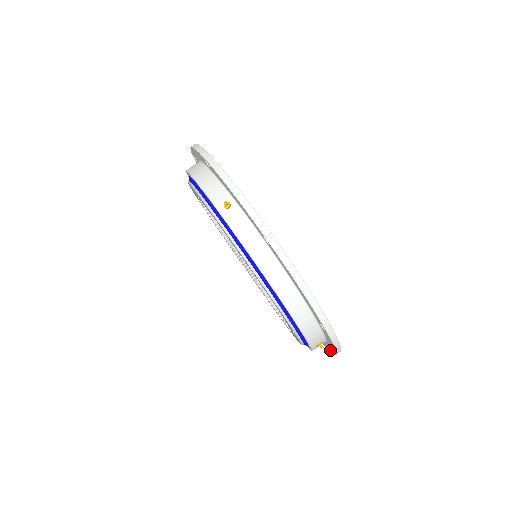
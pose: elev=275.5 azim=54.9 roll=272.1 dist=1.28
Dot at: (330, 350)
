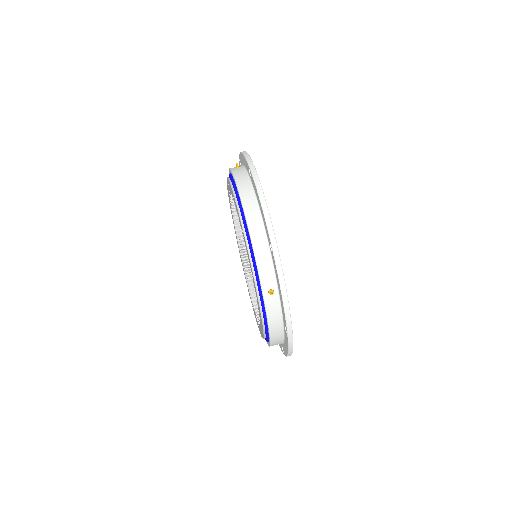
Dot at: (287, 333)
